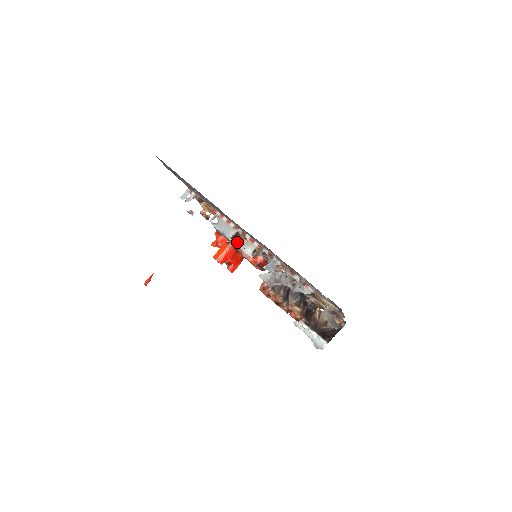
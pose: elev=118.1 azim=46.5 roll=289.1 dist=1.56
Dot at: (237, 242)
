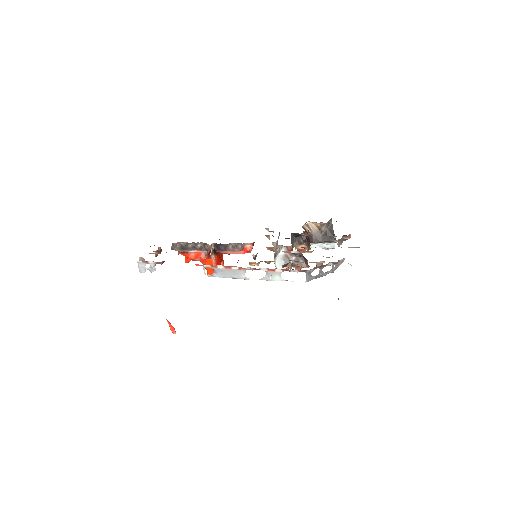
Dot at: (214, 249)
